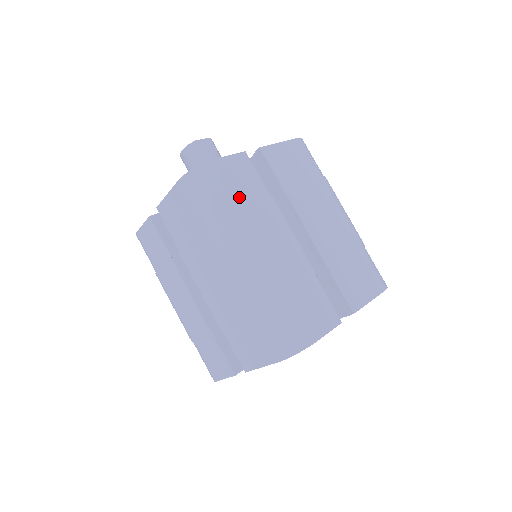
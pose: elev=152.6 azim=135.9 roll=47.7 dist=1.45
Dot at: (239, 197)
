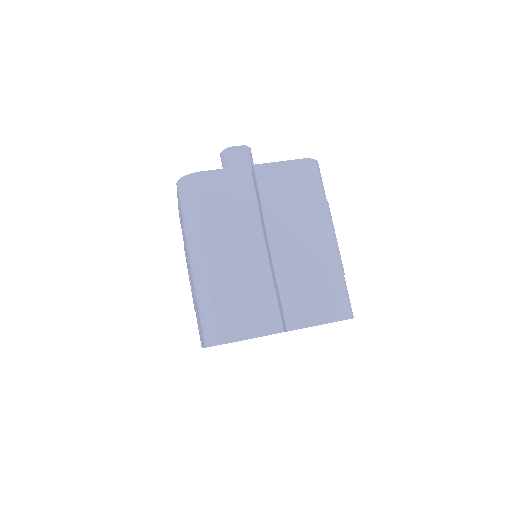
Dot at: (210, 207)
